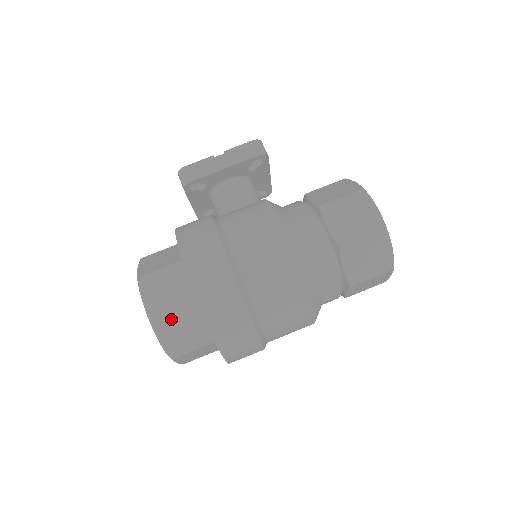
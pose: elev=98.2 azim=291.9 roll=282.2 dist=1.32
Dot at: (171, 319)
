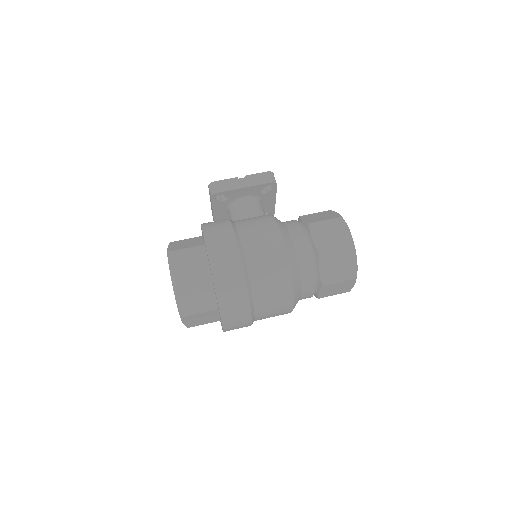
Dot at: (189, 284)
